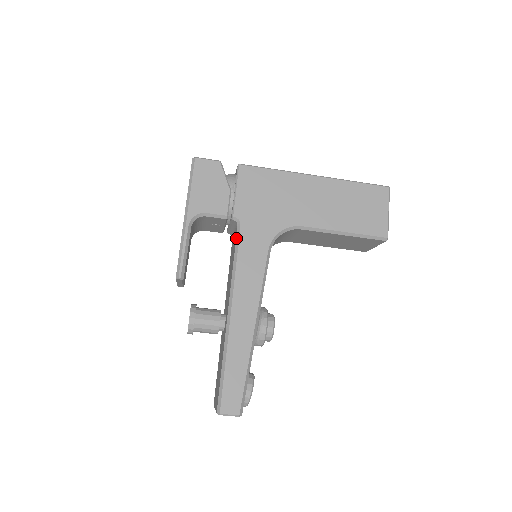
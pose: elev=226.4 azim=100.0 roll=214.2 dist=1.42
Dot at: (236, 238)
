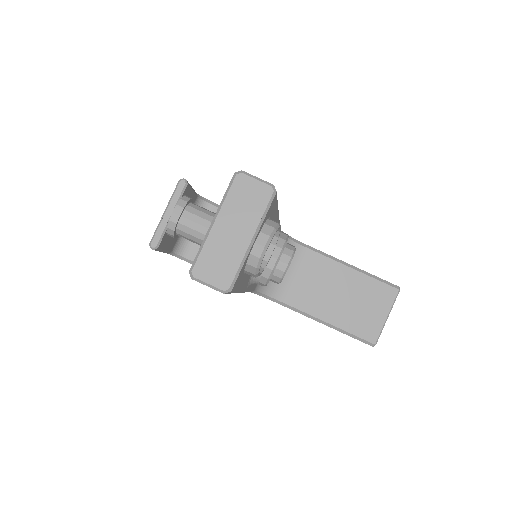
Dot at: occluded
